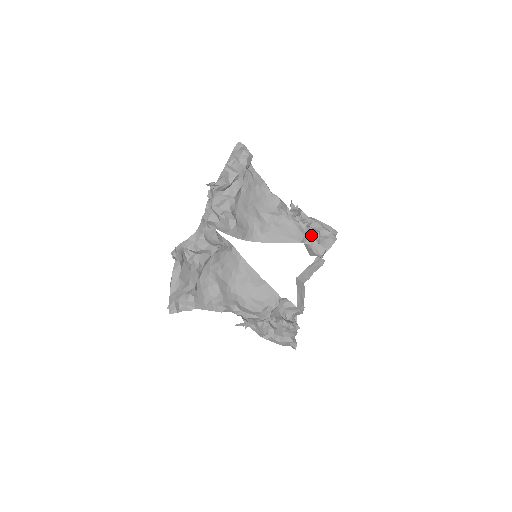
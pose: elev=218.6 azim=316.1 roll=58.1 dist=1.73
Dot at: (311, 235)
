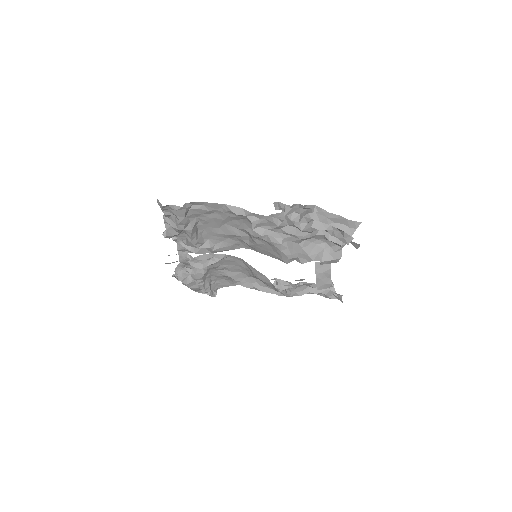
Dot at: occluded
